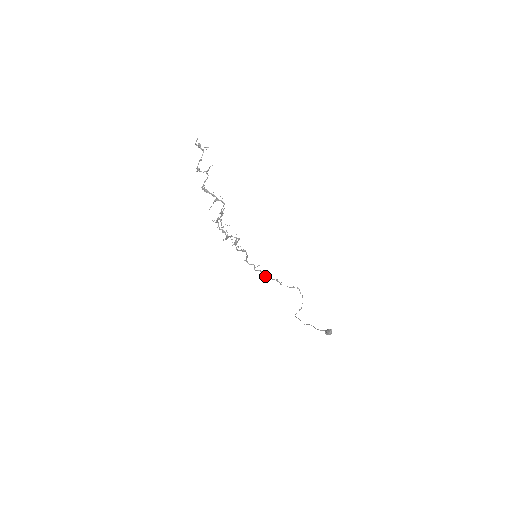
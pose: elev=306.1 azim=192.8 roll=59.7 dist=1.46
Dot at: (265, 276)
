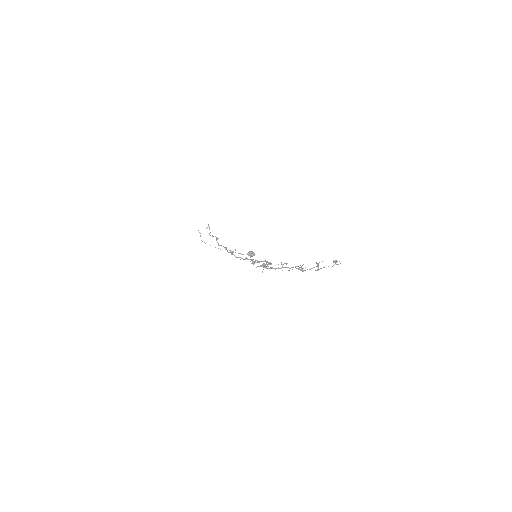
Dot at: occluded
